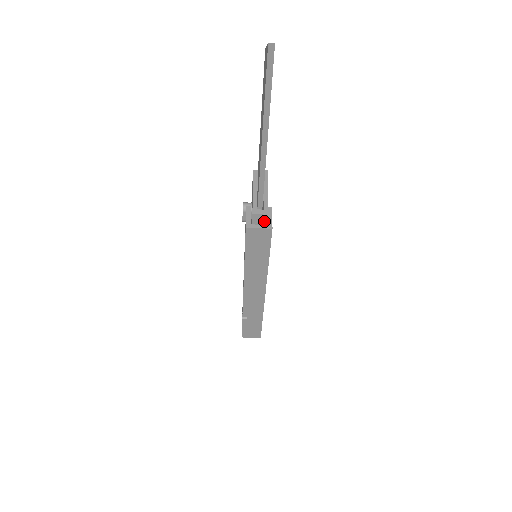
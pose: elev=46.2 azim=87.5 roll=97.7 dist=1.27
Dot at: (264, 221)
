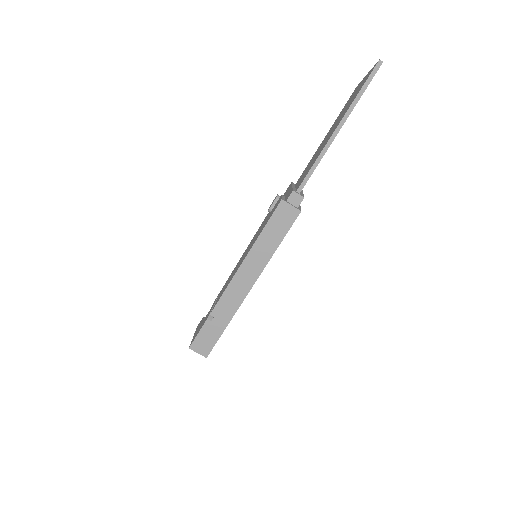
Dot at: (297, 203)
